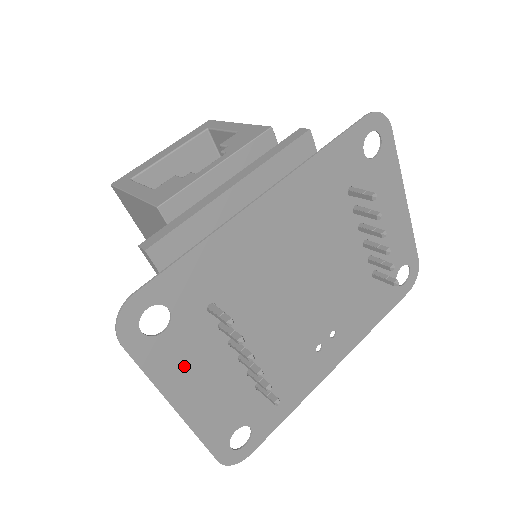
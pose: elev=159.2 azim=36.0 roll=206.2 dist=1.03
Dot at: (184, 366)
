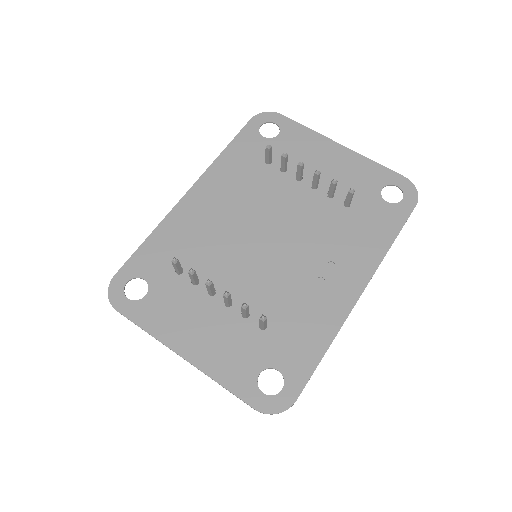
Dot at: (174, 318)
